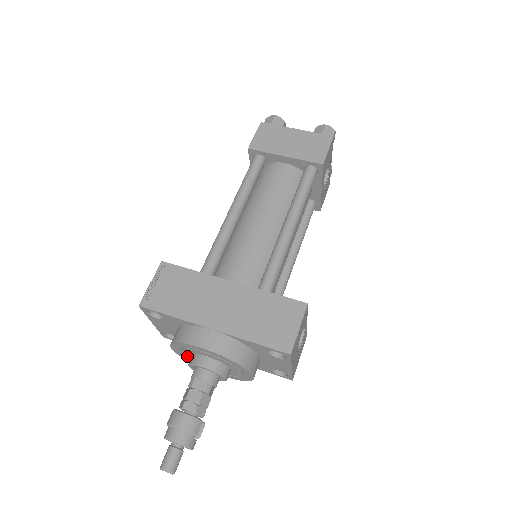
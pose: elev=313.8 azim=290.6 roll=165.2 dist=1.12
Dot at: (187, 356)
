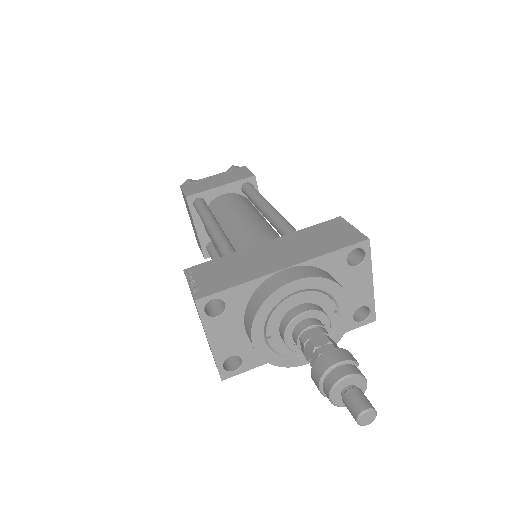
Dot at: (271, 344)
